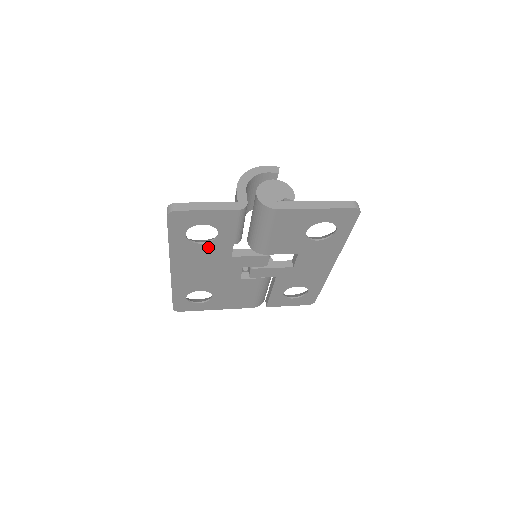
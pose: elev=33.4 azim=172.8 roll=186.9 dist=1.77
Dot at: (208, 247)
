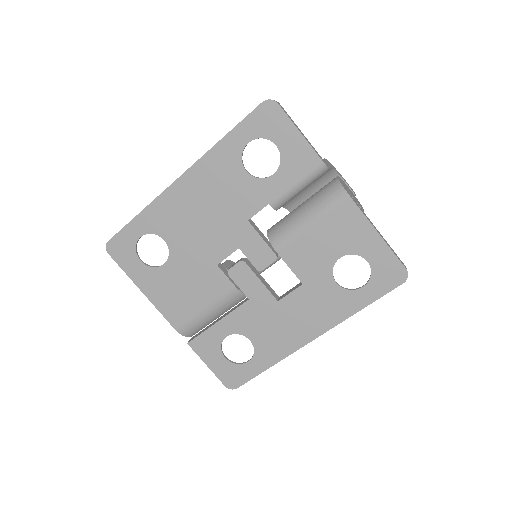
Dot at: (245, 182)
